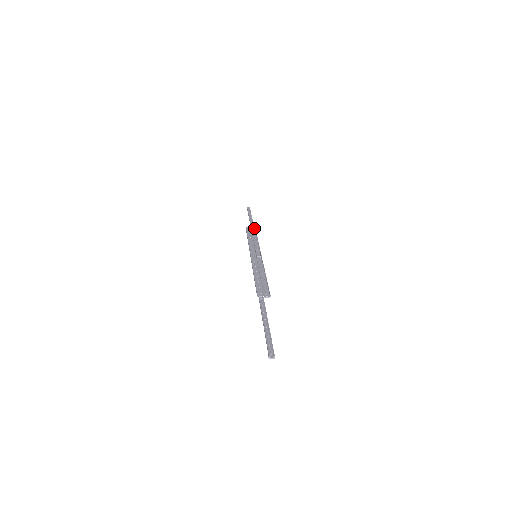
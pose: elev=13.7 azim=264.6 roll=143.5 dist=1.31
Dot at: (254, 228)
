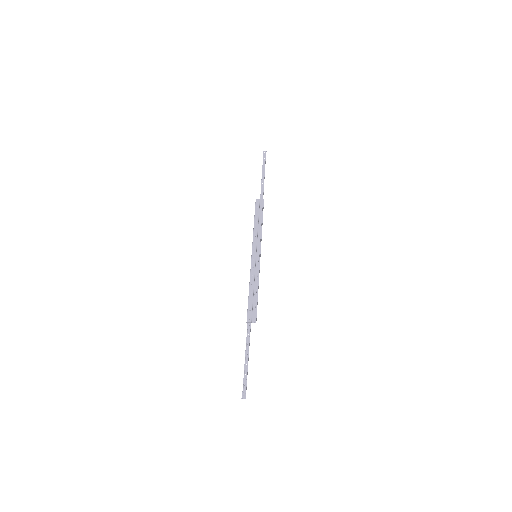
Dot at: (262, 202)
